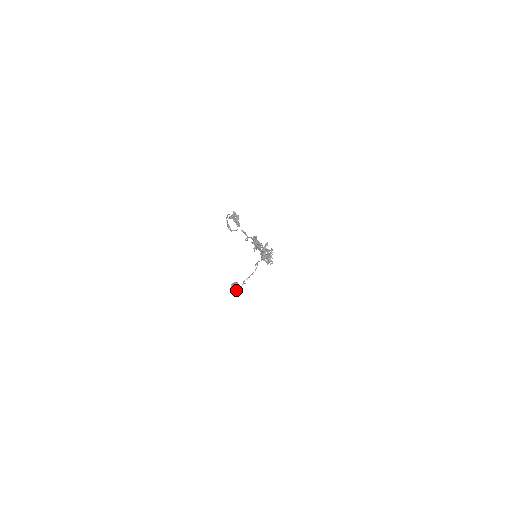
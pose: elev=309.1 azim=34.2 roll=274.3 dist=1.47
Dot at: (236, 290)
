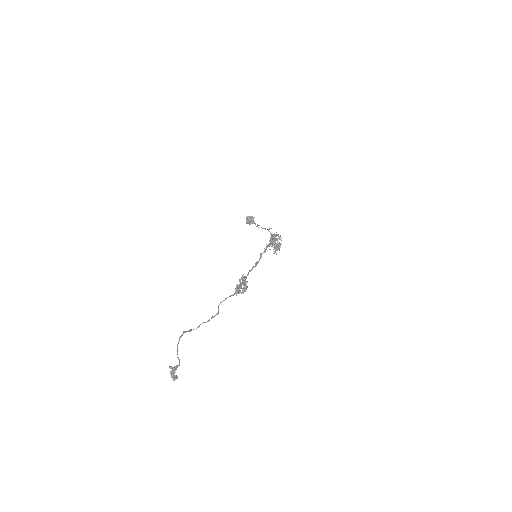
Dot at: (250, 224)
